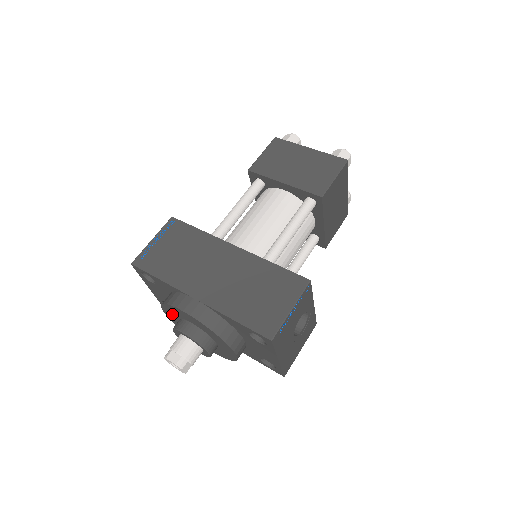
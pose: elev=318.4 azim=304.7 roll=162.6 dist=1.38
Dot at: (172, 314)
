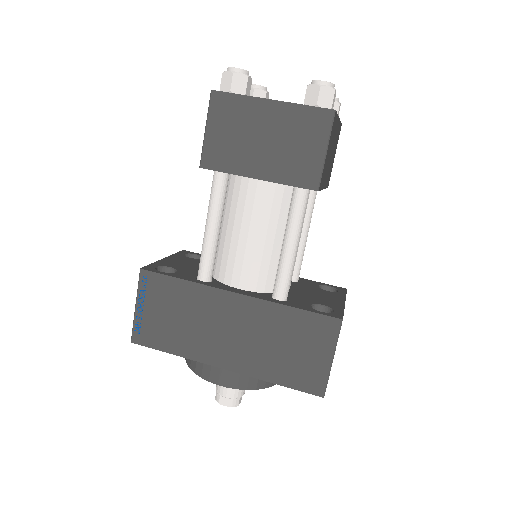
Dot at: occluded
